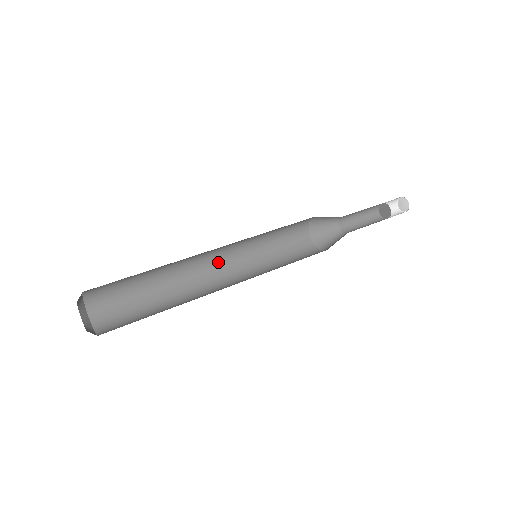
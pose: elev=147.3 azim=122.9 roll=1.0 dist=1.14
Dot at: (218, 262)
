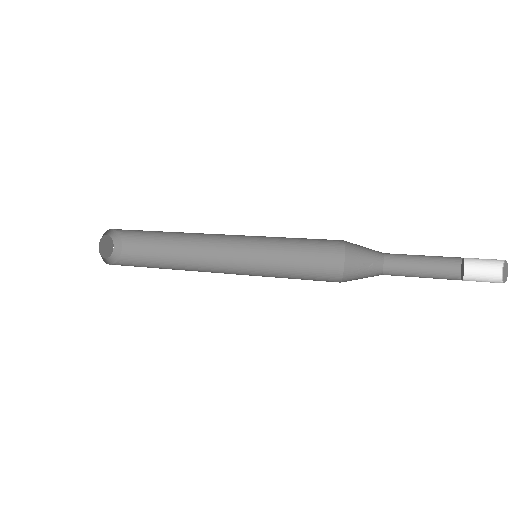
Dot at: (230, 242)
